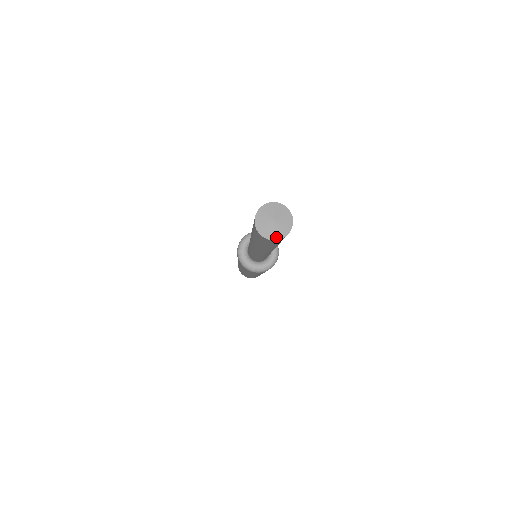
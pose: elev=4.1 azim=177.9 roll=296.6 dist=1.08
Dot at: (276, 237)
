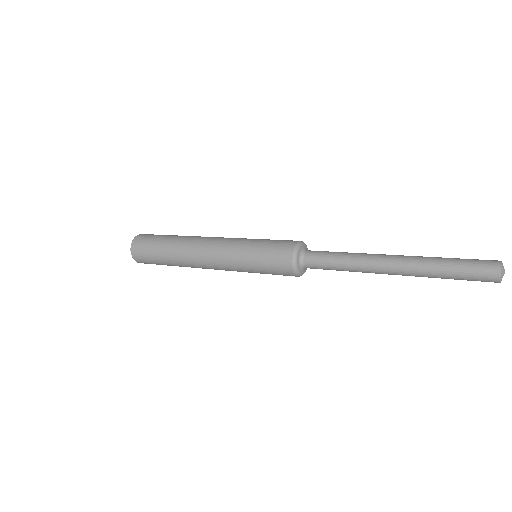
Dot at: occluded
